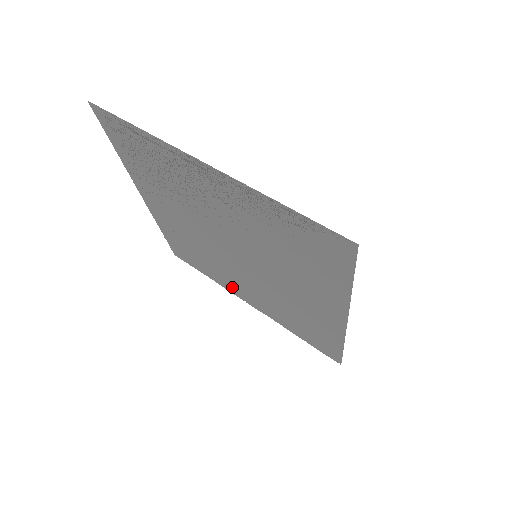
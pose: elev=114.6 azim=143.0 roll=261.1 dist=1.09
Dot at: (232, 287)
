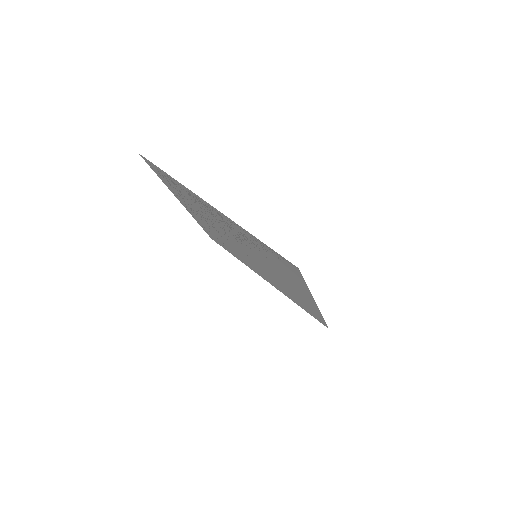
Dot at: (251, 267)
